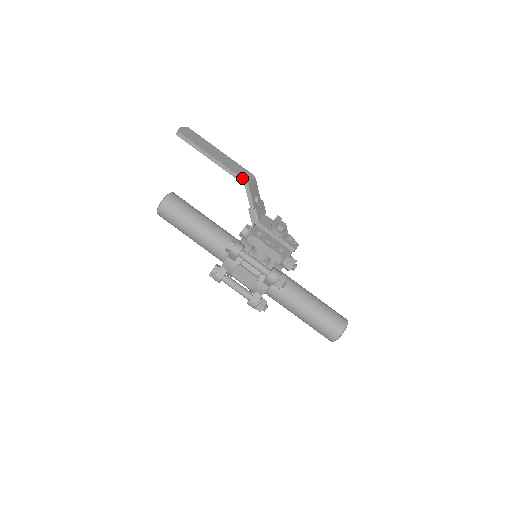
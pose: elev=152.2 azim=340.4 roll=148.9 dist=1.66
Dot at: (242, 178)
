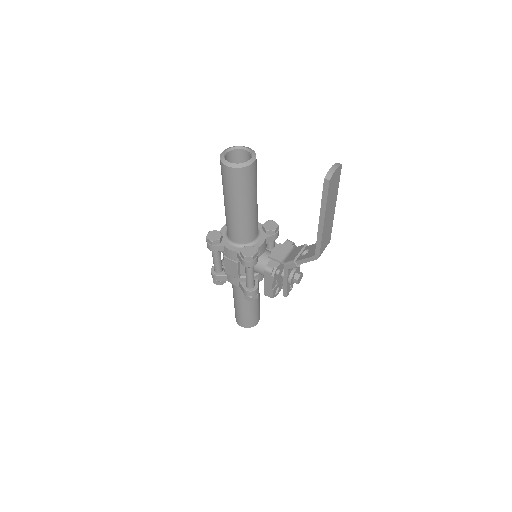
Dot at: (320, 253)
